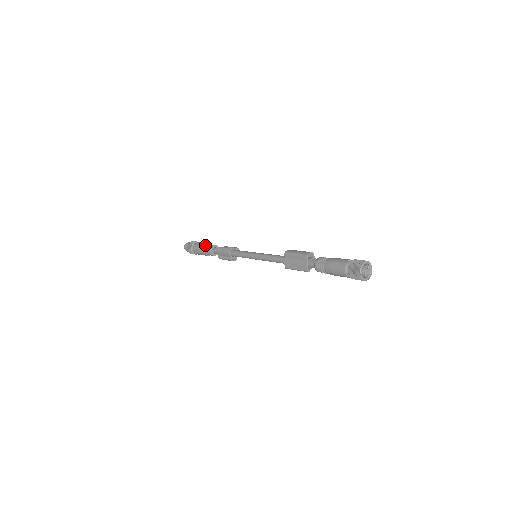
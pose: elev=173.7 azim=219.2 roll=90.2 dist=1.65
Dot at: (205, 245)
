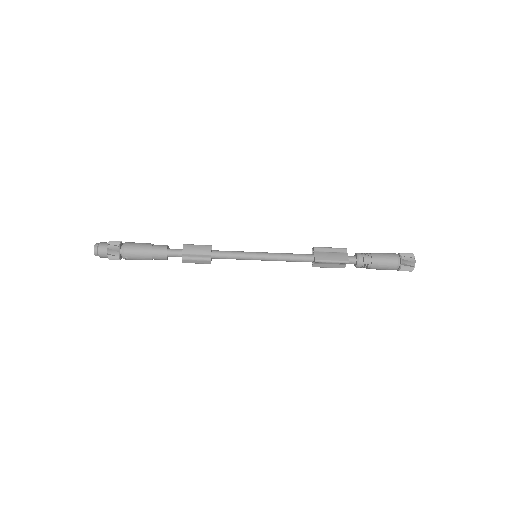
Dot at: occluded
